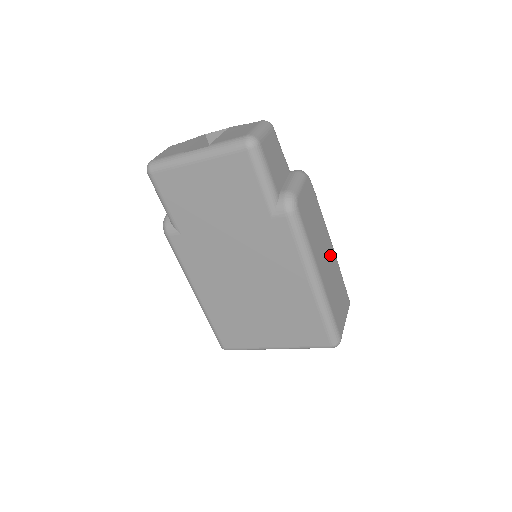
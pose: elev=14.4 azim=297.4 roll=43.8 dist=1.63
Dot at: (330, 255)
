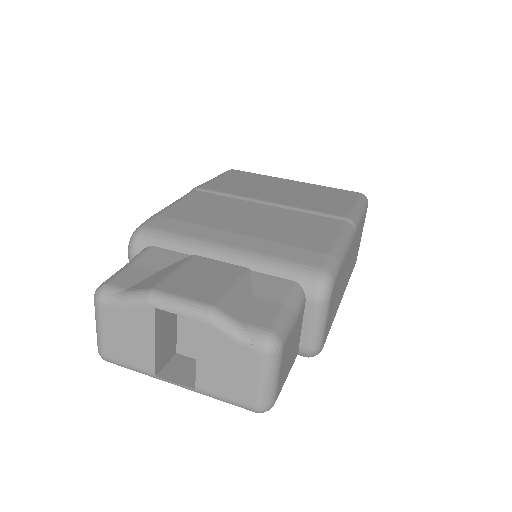
Dot at: (352, 249)
